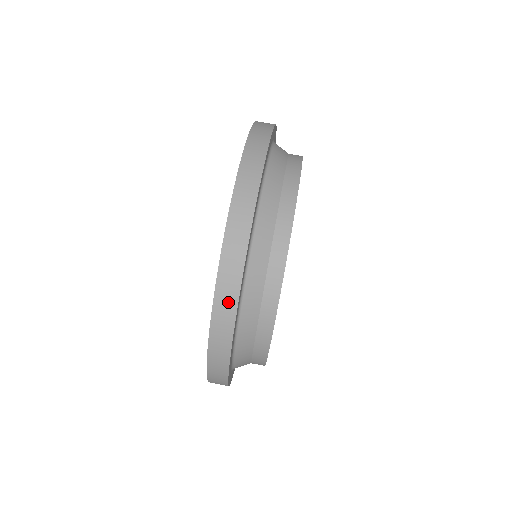
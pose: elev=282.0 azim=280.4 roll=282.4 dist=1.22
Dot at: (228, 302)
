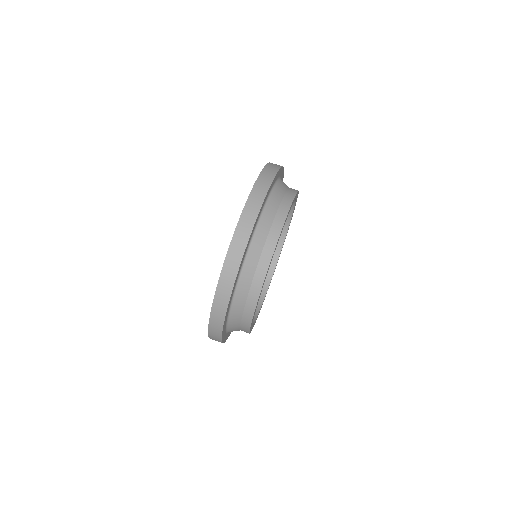
Dot at: (248, 224)
